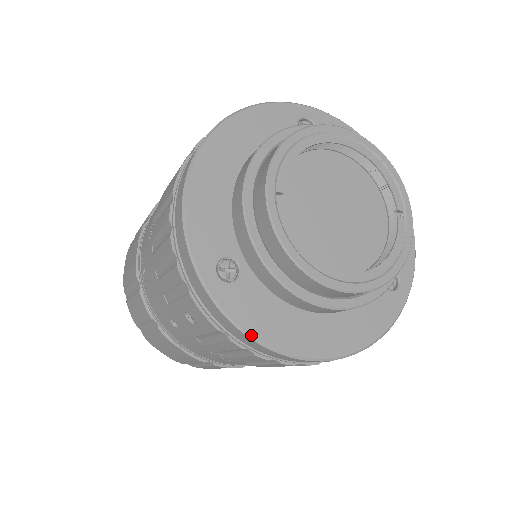
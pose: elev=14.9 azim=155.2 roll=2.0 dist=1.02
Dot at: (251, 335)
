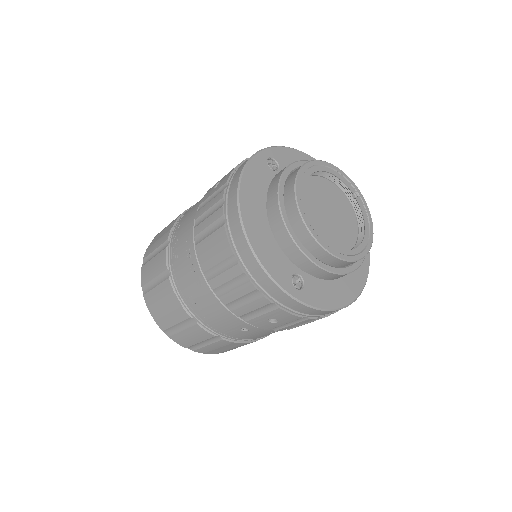
Dot at: (327, 309)
